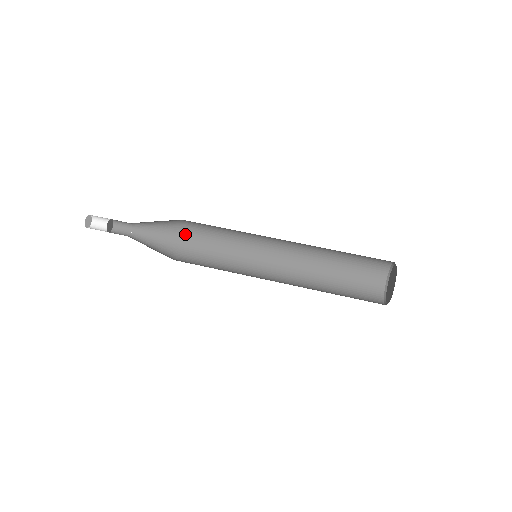
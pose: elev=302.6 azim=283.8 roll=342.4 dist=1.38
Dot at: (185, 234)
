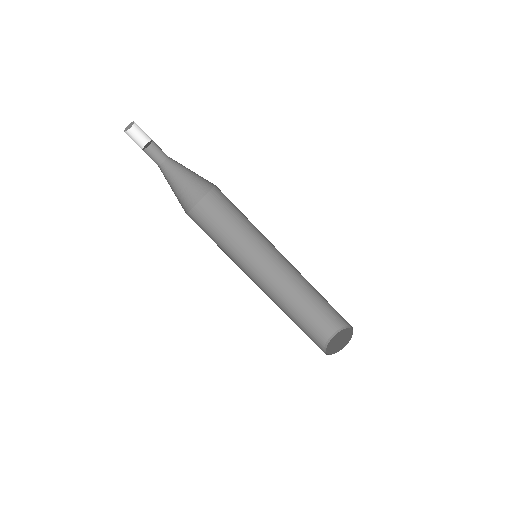
Dot at: (212, 189)
